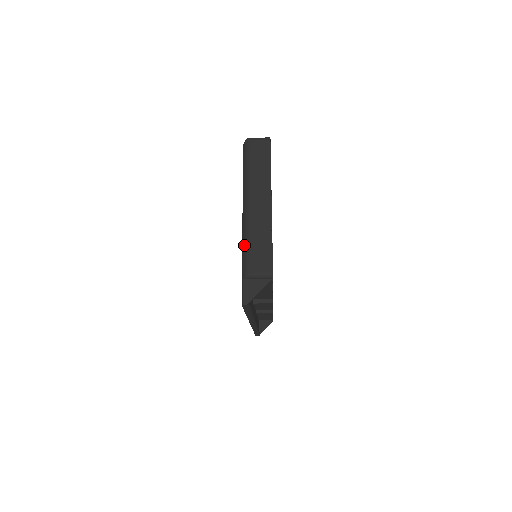
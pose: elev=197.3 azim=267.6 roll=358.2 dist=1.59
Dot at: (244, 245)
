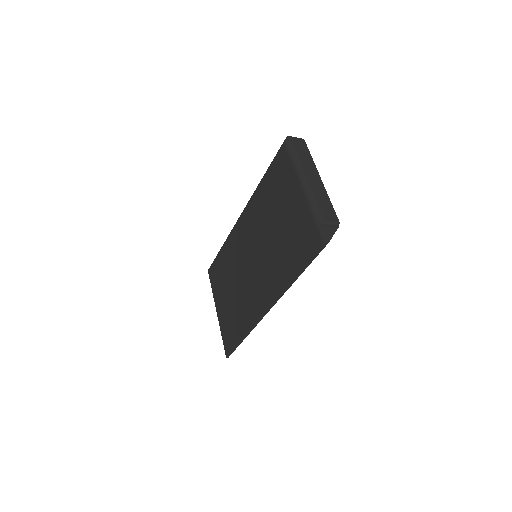
Dot at: (312, 202)
